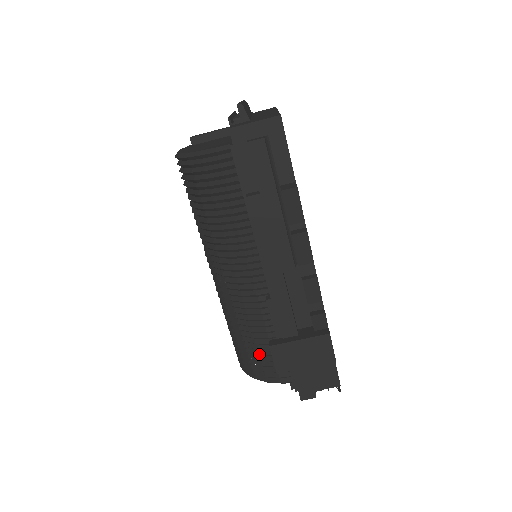
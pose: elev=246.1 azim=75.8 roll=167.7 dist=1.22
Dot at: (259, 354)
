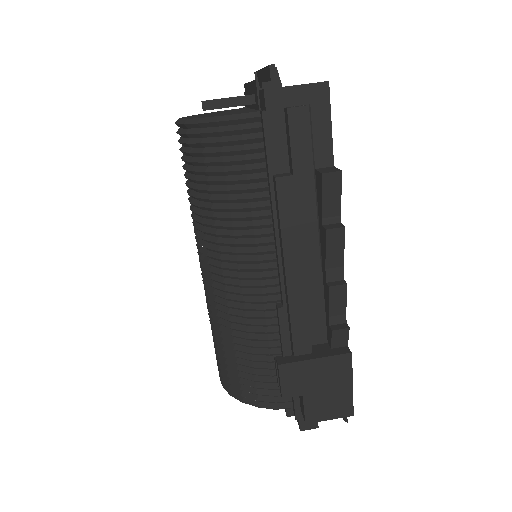
Dot at: (254, 373)
